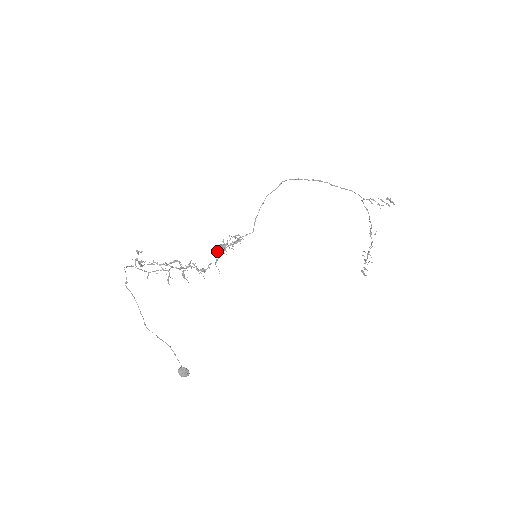
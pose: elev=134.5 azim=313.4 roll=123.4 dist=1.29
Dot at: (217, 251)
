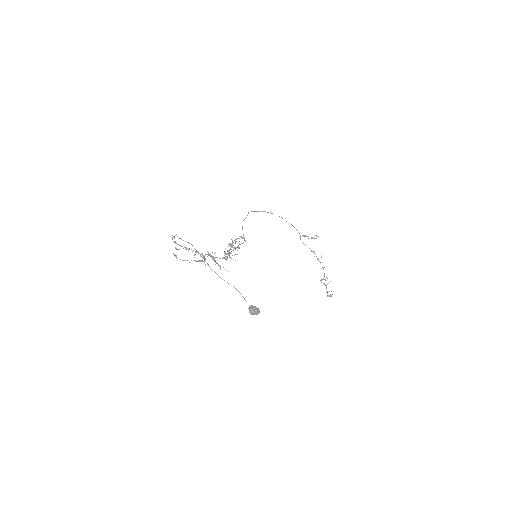
Dot at: (227, 251)
